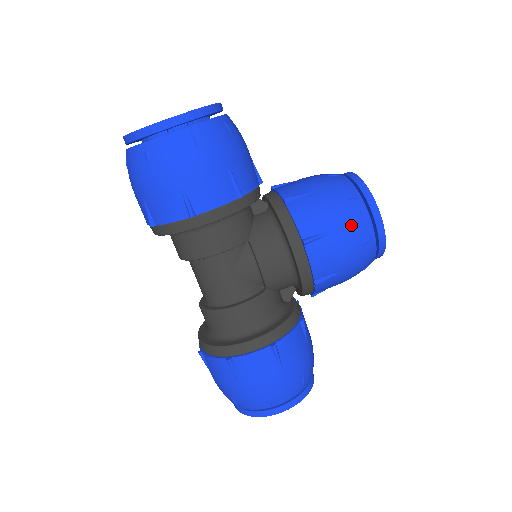
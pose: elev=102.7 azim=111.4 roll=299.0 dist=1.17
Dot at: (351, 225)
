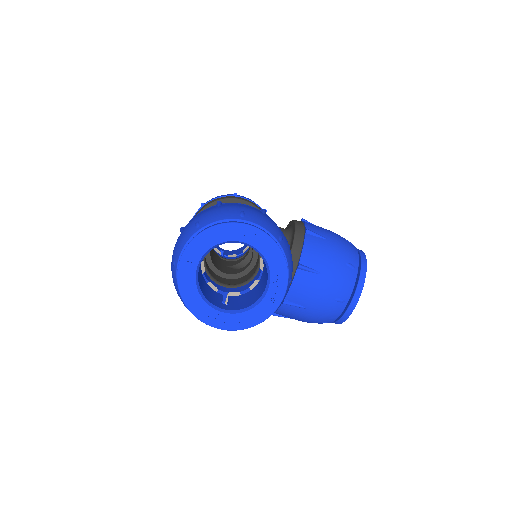
Dot at: occluded
